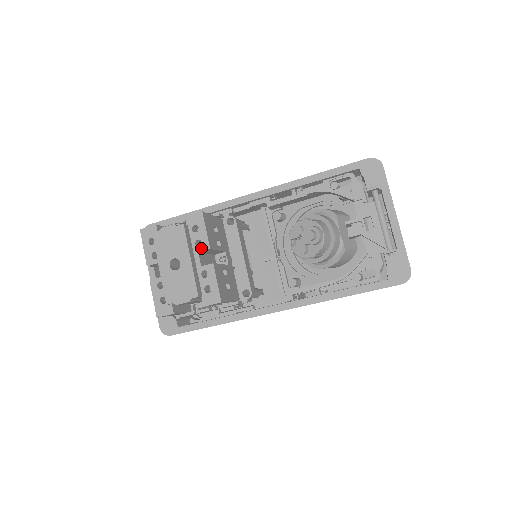
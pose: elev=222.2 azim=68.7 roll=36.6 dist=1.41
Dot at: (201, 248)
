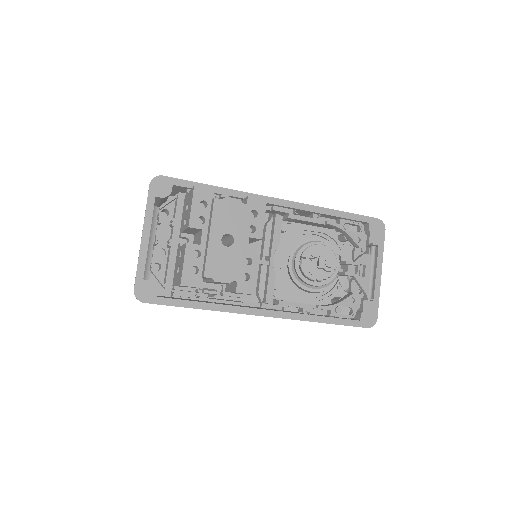
Dot at: (254, 235)
